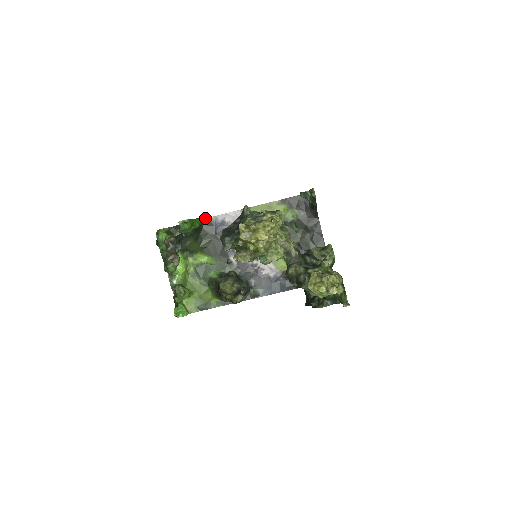
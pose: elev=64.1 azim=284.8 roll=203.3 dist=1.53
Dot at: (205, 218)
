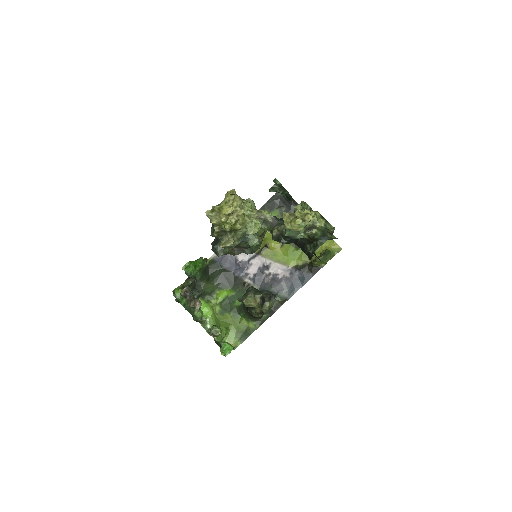
Dot at: (207, 259)
